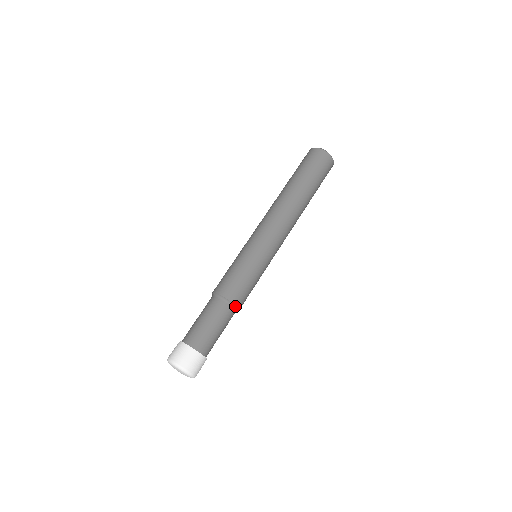
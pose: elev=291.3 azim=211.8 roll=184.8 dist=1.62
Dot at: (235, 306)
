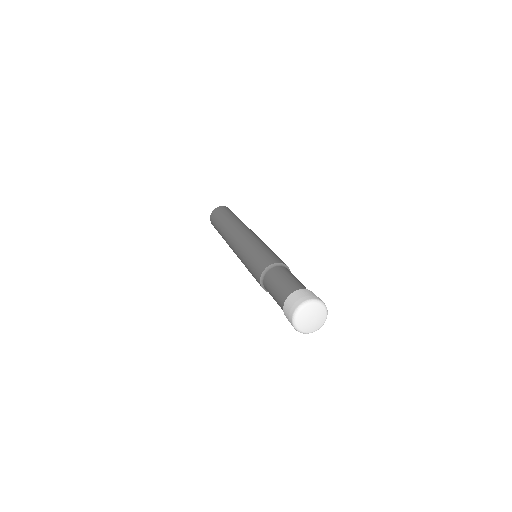
Dot at: occluded
